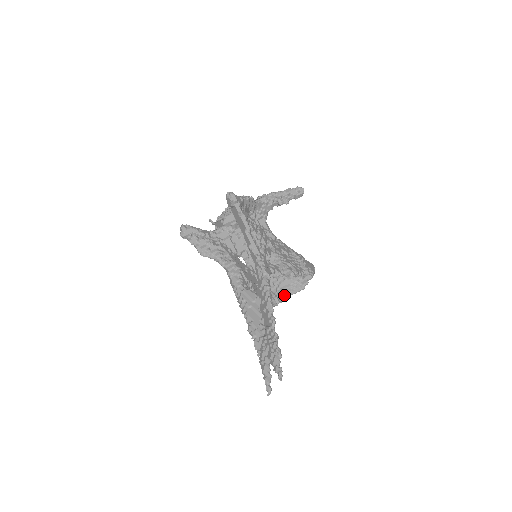
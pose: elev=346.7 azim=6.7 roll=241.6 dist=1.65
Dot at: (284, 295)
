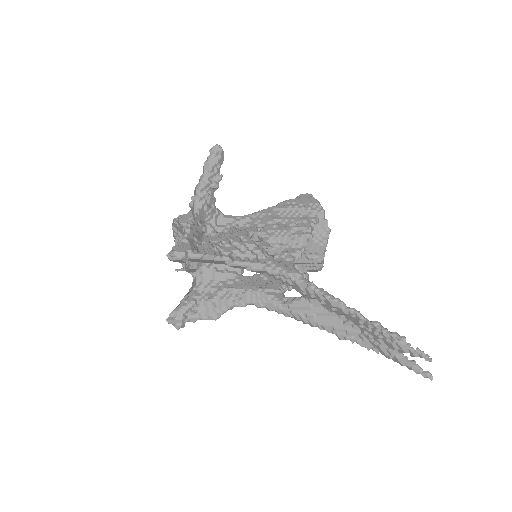
Dot at: (320, 255)
